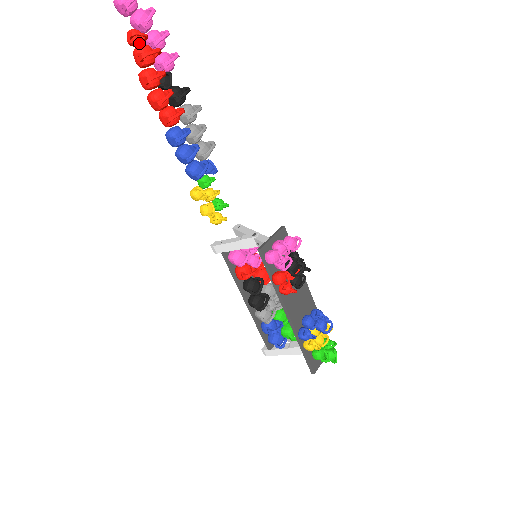
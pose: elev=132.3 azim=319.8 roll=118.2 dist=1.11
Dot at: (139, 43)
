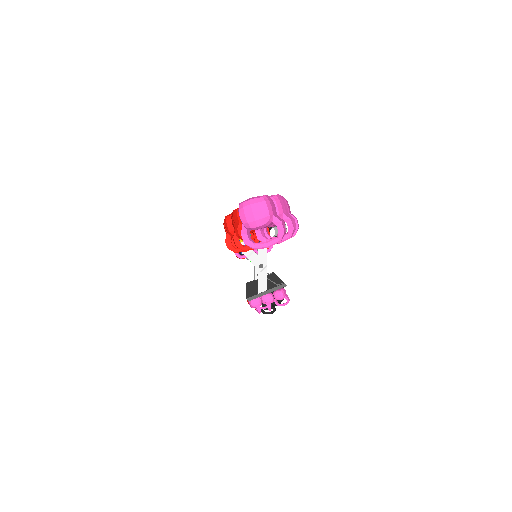
Dot at: occluded
